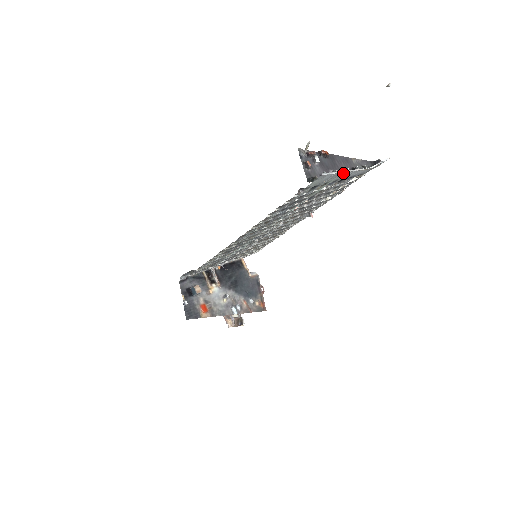
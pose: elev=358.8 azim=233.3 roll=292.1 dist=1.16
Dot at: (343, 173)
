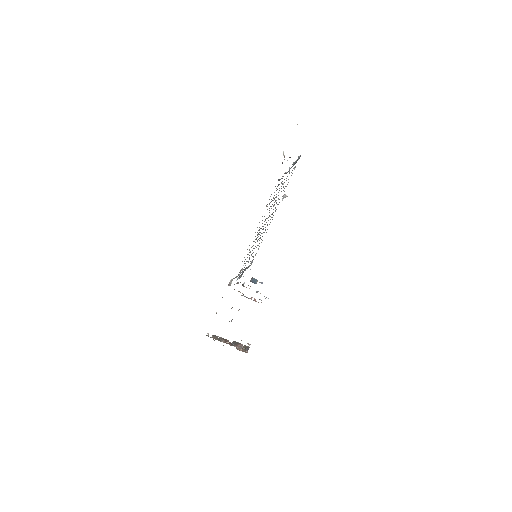
Dot at: occluded
